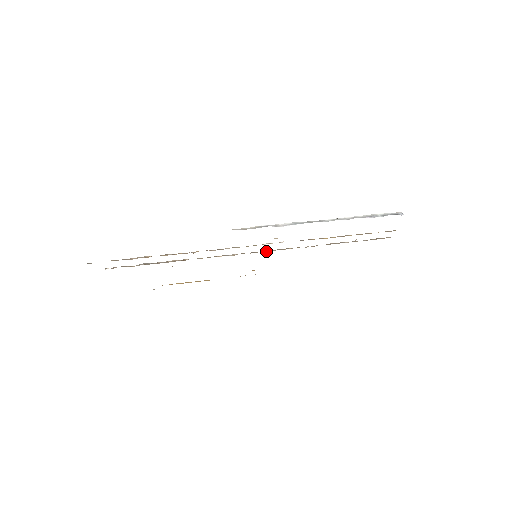
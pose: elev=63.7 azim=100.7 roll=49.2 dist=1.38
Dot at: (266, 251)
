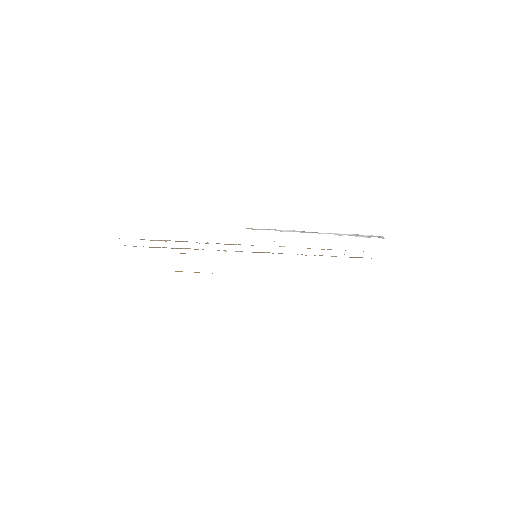
Dot at: occluded
